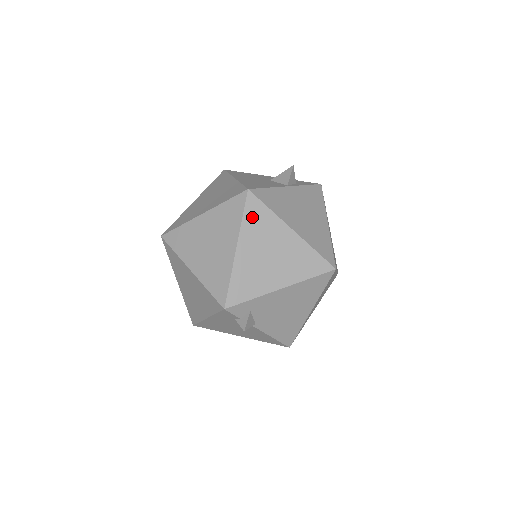
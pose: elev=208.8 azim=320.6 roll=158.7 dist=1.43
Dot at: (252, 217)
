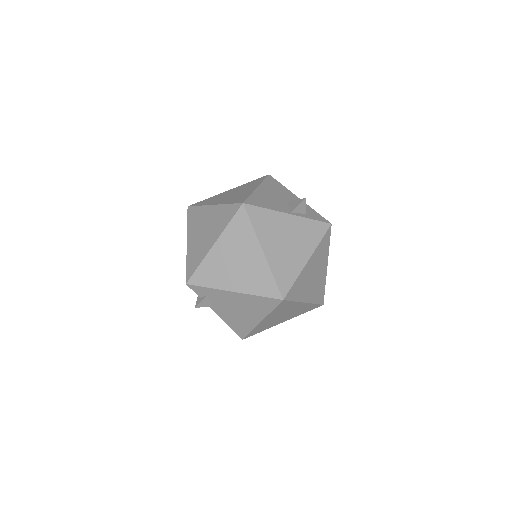
Dot at: (236, 226)
